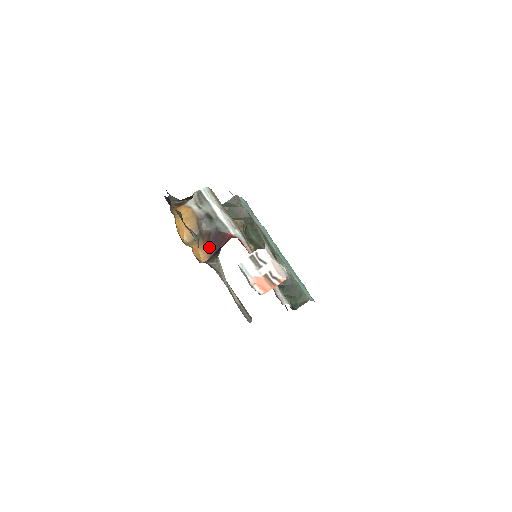
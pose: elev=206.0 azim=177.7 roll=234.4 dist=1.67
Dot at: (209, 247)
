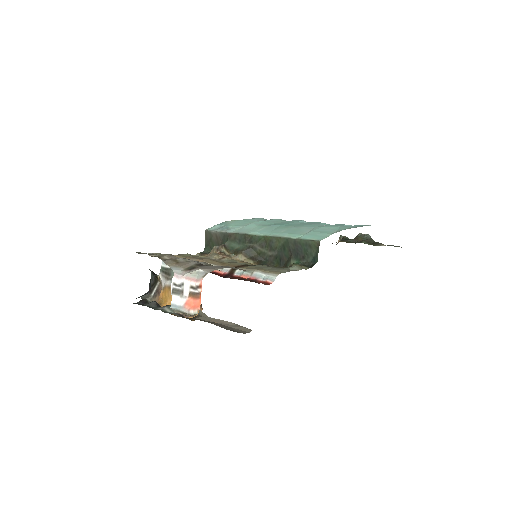
Dot at: occluded
